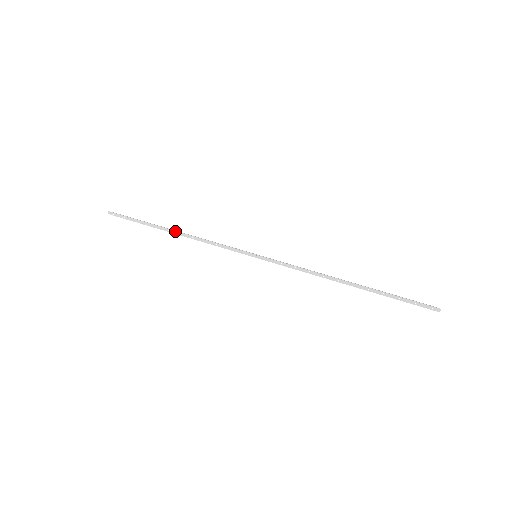
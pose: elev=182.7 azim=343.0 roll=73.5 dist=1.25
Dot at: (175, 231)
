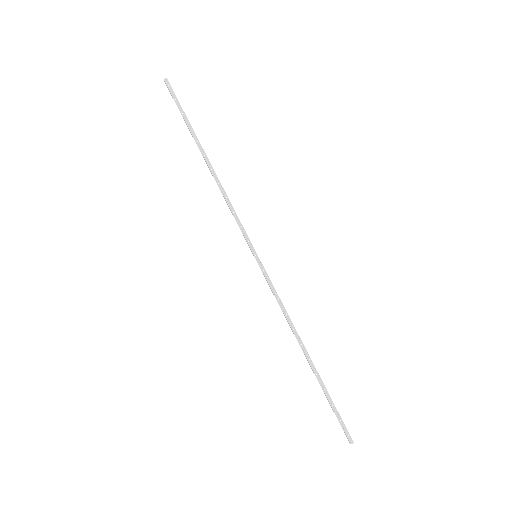
Dot at: (209, 162)
